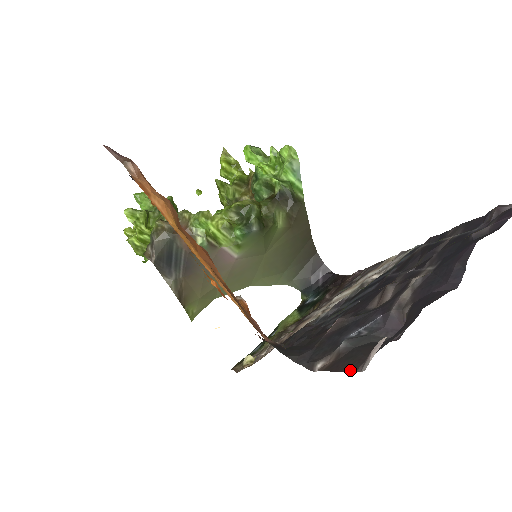
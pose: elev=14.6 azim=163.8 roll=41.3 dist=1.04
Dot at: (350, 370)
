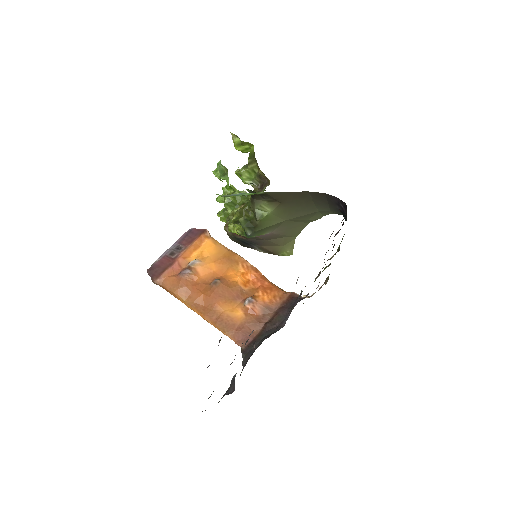
Dot at: occluded
